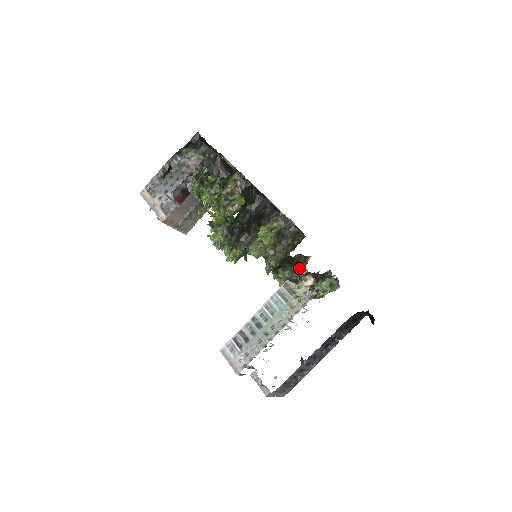
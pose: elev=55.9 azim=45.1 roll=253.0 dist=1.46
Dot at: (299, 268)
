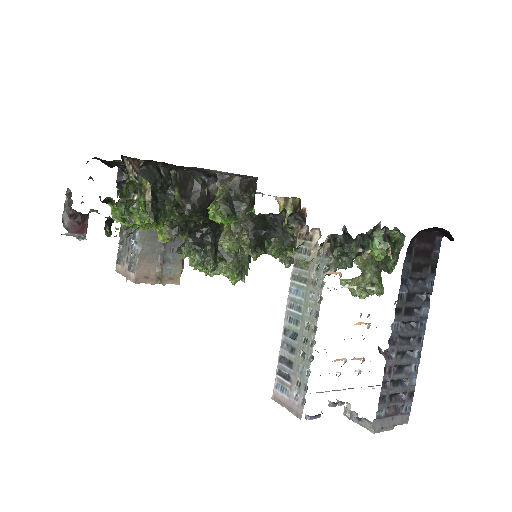
Dot at: (281, 225)
